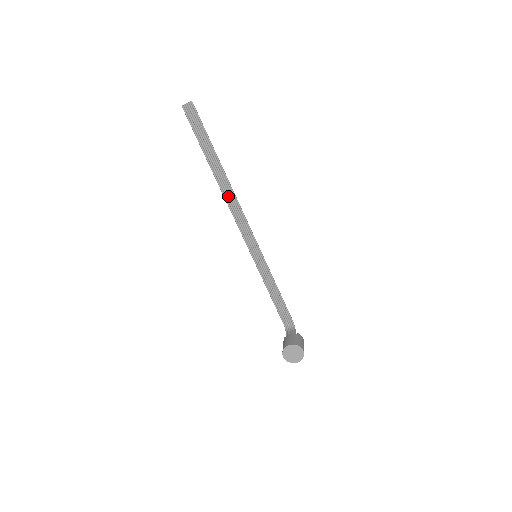
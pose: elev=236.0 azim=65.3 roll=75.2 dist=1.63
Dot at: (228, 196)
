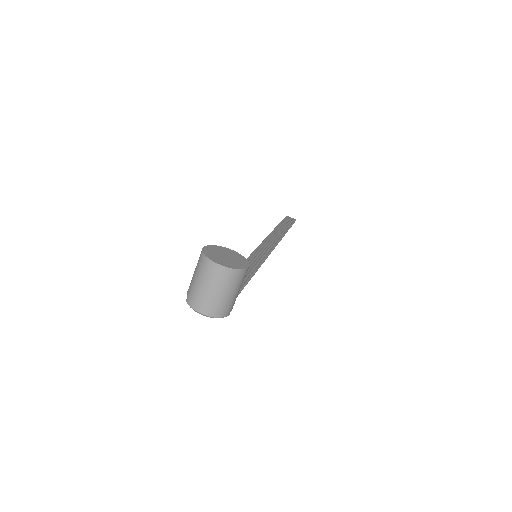
Dot at: (272, 238)
